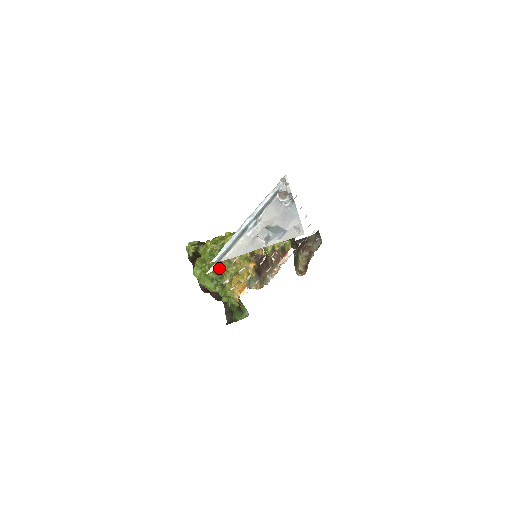
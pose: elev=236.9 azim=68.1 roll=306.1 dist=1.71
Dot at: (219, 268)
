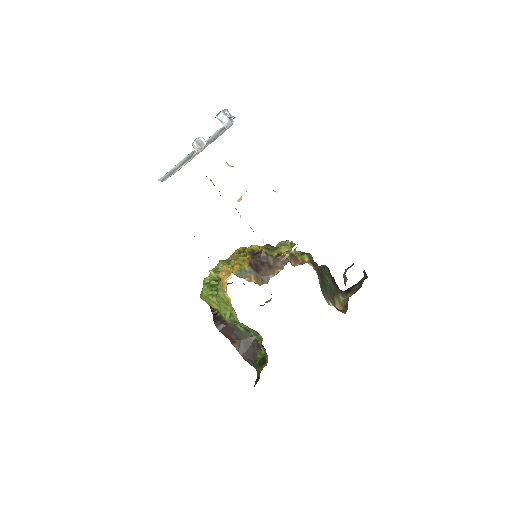
Dot at: occluded
